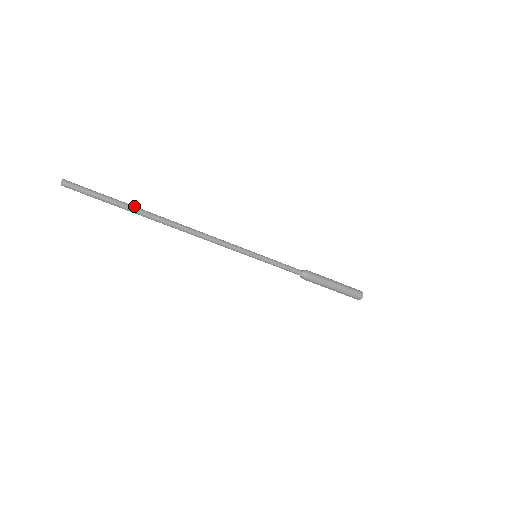
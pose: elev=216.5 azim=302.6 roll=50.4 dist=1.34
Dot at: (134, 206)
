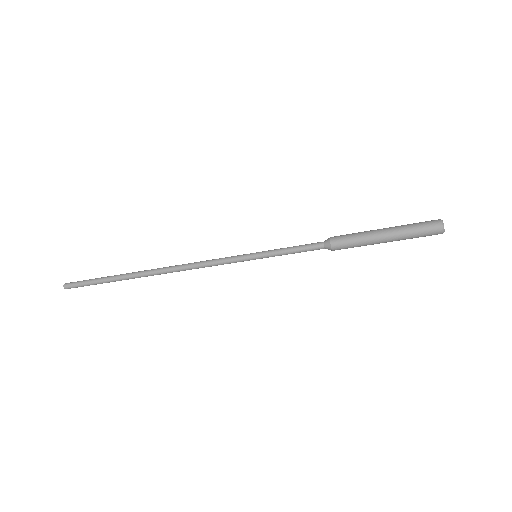
Dot at: (120, 274)
